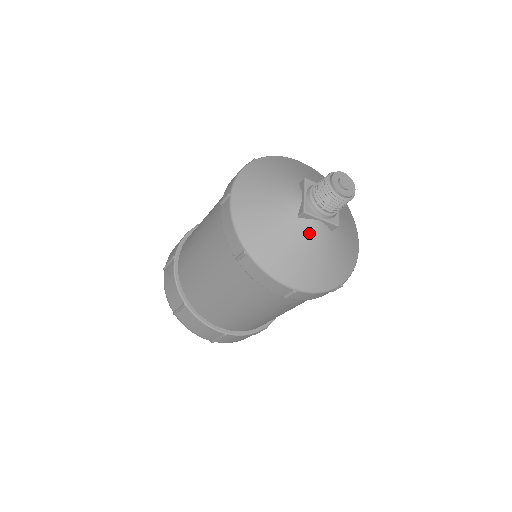
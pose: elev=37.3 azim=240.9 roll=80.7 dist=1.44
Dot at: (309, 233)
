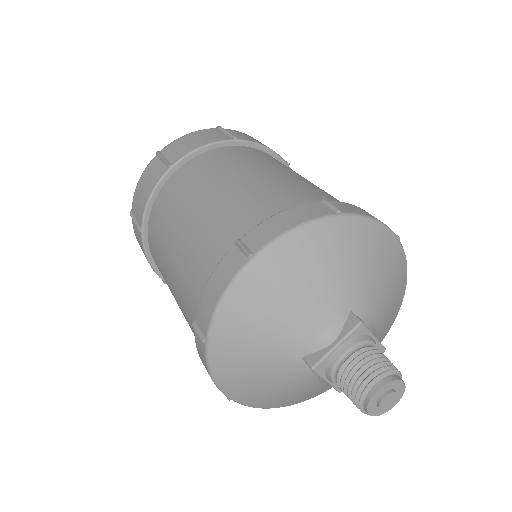
Dot at: (299, 377)
